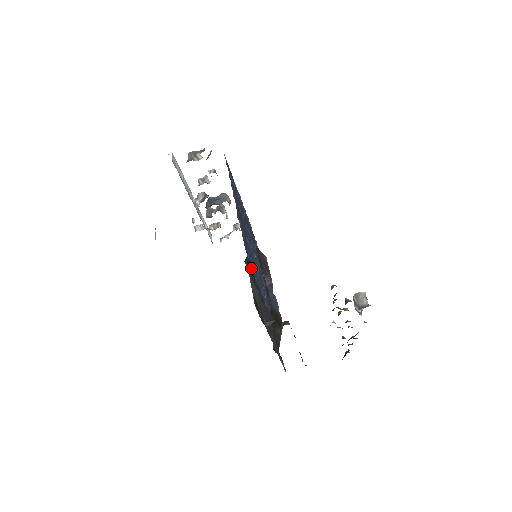
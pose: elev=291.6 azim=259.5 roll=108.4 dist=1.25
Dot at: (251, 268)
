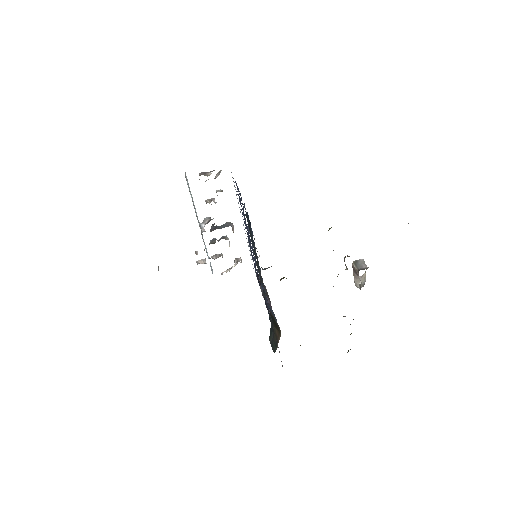
Dot at: (251, 230)
